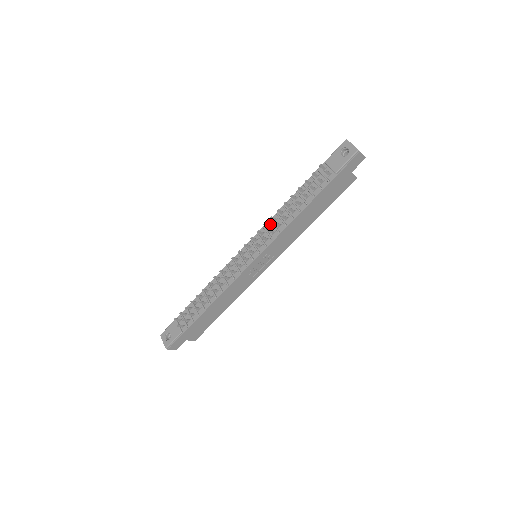
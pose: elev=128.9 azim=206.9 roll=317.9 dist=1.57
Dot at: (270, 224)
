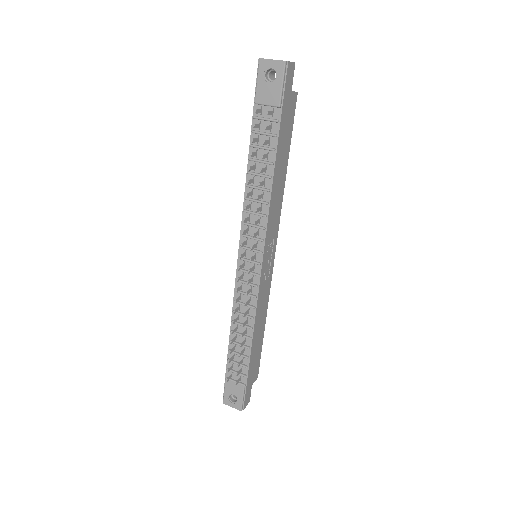
Dot at: (247, 215)
